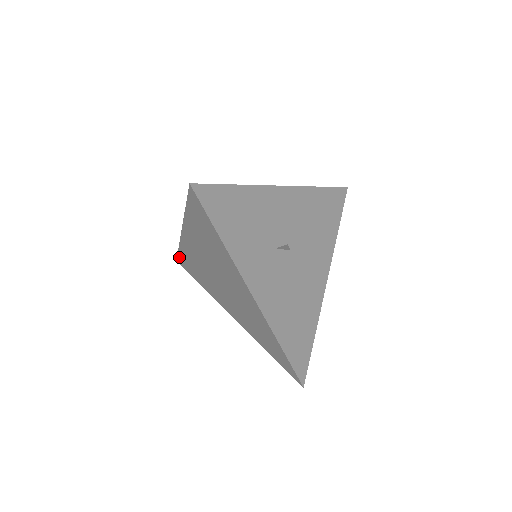
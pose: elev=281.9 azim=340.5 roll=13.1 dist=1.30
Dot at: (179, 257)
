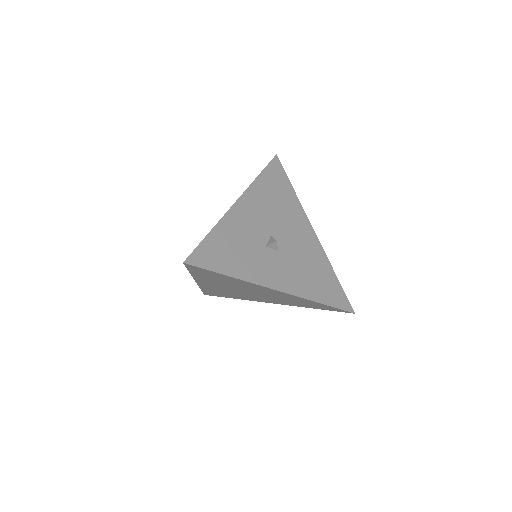
Dot at: occluded
